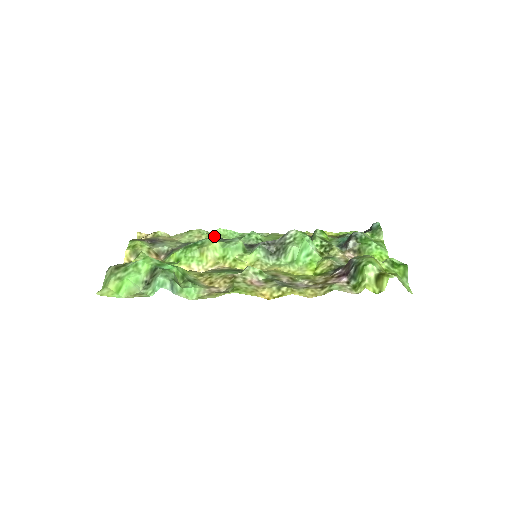
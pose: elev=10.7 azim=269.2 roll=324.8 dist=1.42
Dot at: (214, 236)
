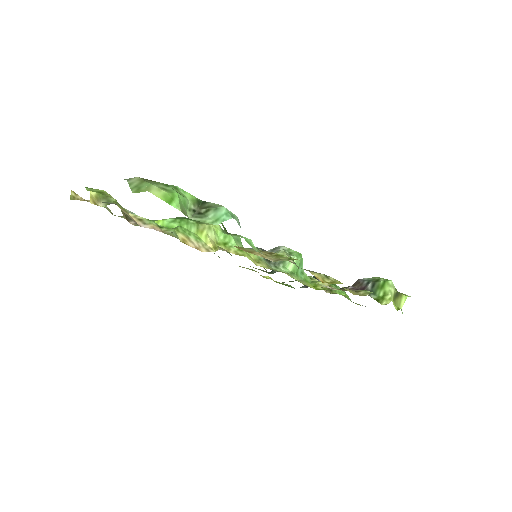
Dot at: (173, 234)
